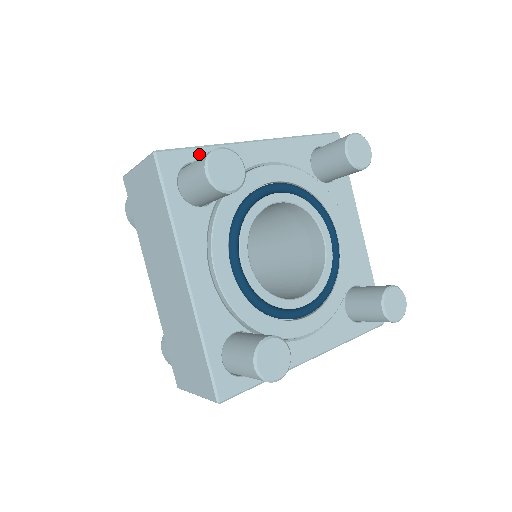
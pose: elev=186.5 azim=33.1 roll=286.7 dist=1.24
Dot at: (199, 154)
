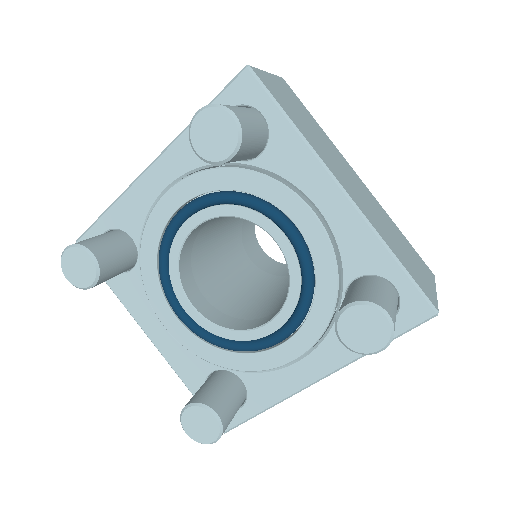
Dot at: (105, 222)
